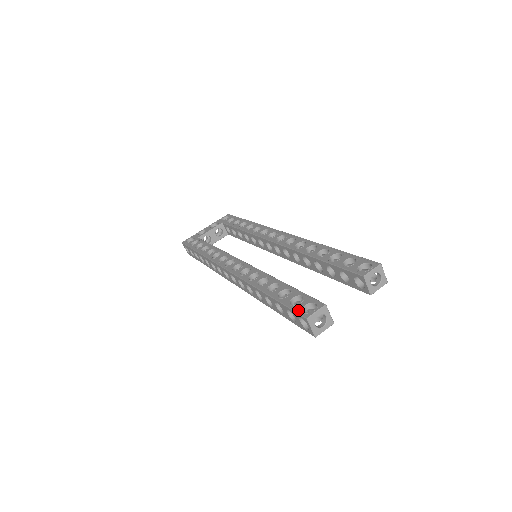
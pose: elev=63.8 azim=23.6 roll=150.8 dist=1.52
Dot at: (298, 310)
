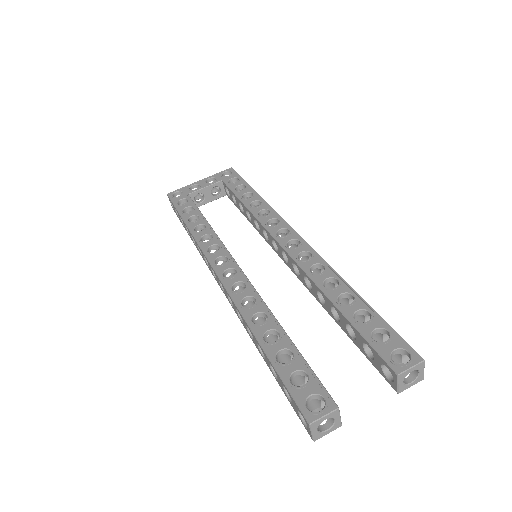
Dot at: (299, 401)
